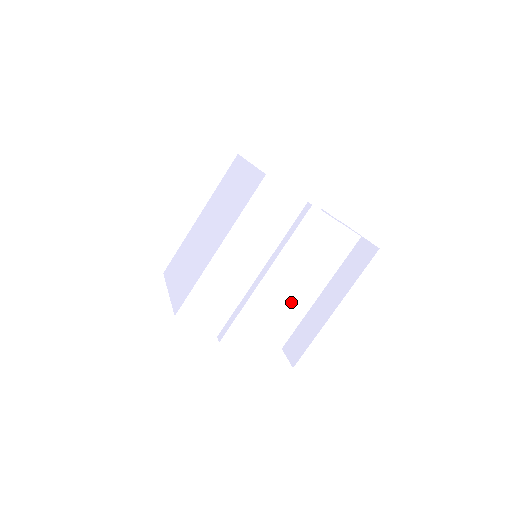
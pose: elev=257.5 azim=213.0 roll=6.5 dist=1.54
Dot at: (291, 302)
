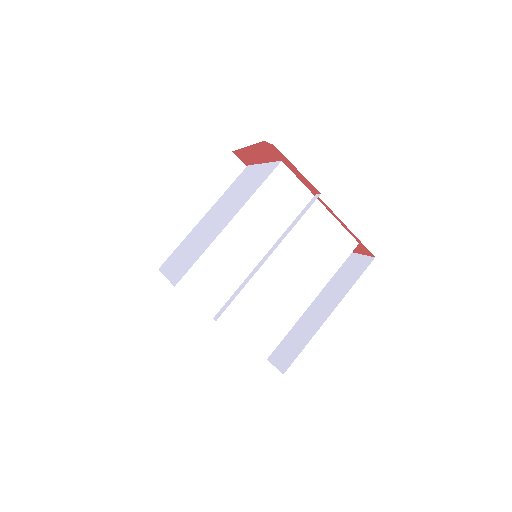
Dot at: (289, 298)
